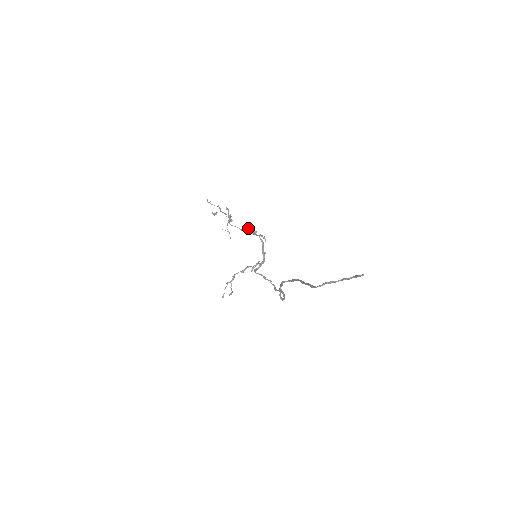
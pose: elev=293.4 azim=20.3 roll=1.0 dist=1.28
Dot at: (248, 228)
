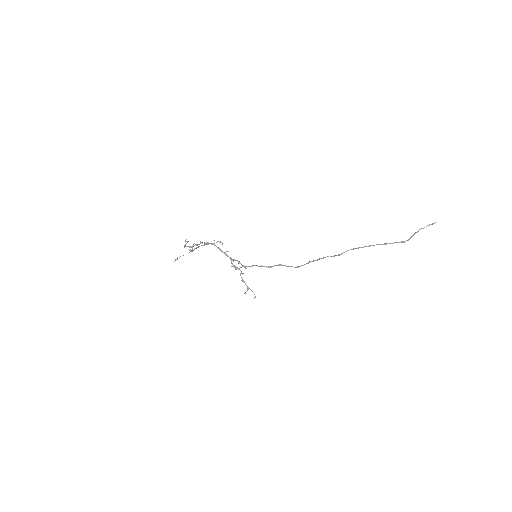
Dot at: occluded
